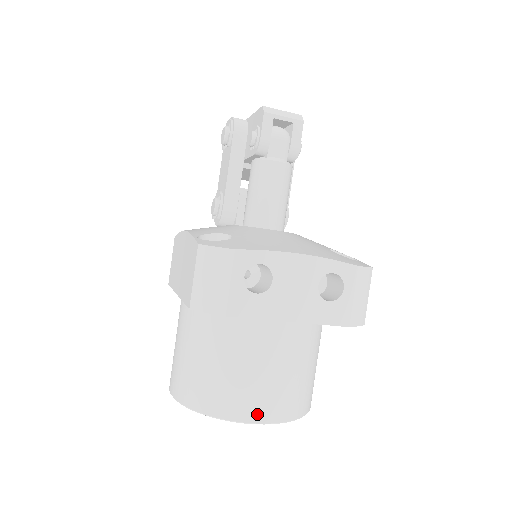
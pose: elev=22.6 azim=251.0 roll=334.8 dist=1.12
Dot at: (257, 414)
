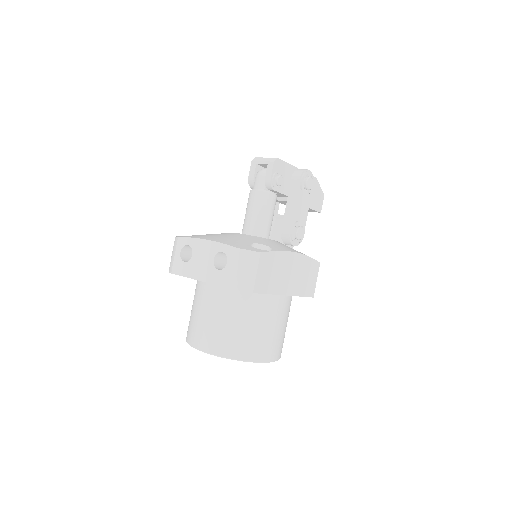
Dot at: (199, 343)
